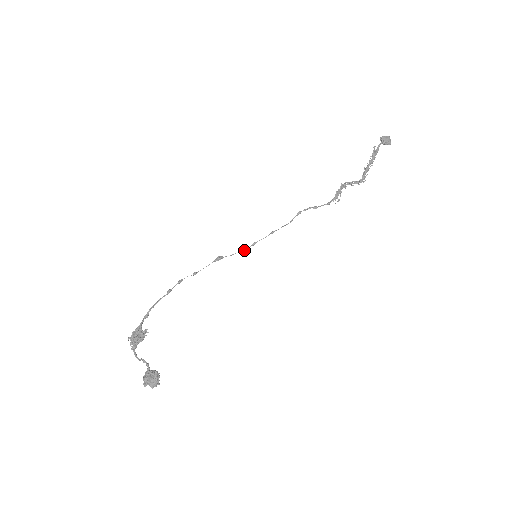
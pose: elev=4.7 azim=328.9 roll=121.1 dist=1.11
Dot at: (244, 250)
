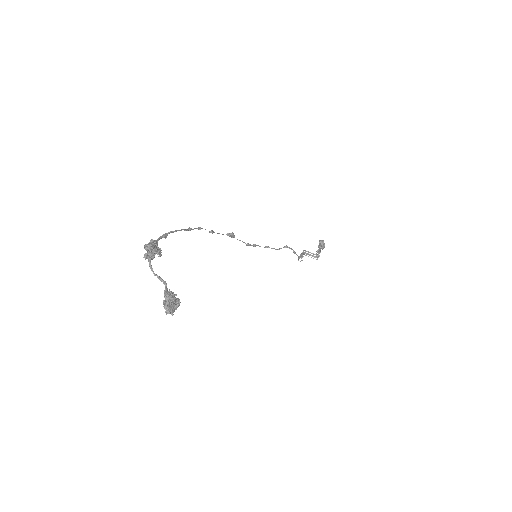
Dot at: (248, 244)
